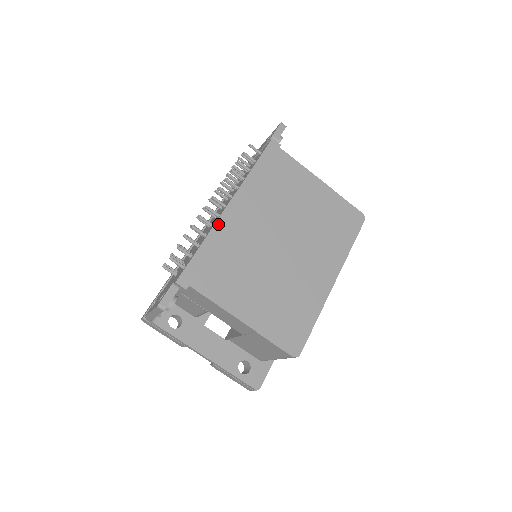
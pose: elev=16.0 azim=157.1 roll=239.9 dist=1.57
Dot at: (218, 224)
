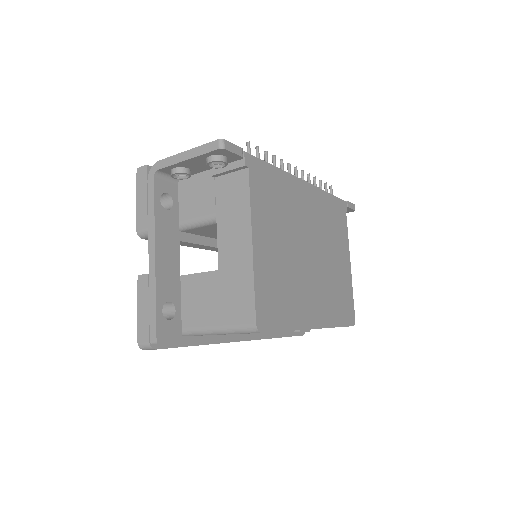
Dot at: (292, 177)
